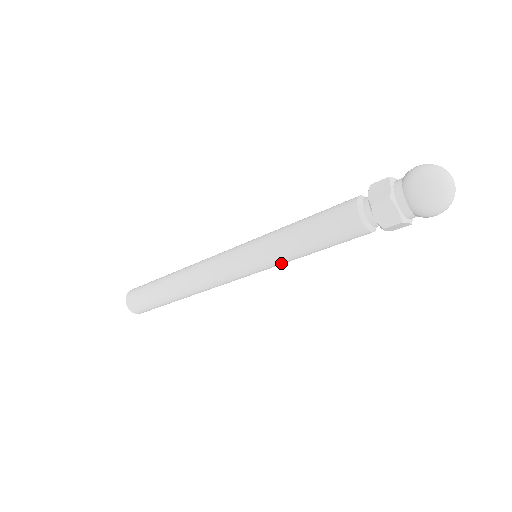
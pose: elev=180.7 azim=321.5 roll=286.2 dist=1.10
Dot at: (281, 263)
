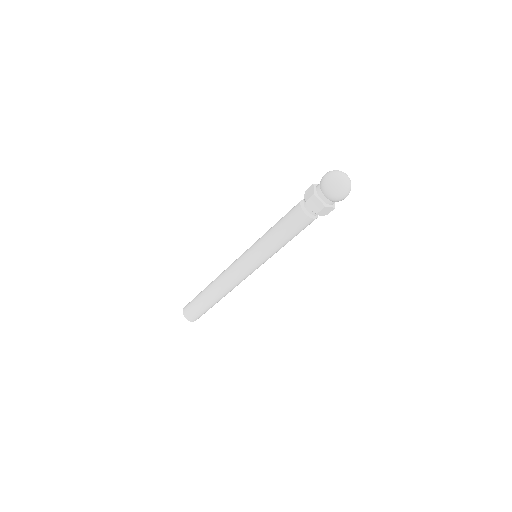
Dot at: (270, 255)
